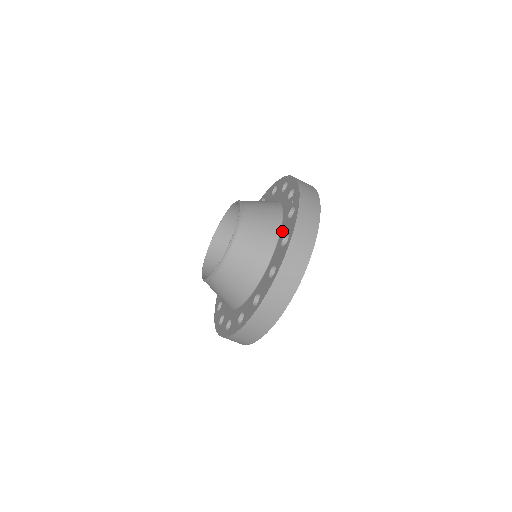
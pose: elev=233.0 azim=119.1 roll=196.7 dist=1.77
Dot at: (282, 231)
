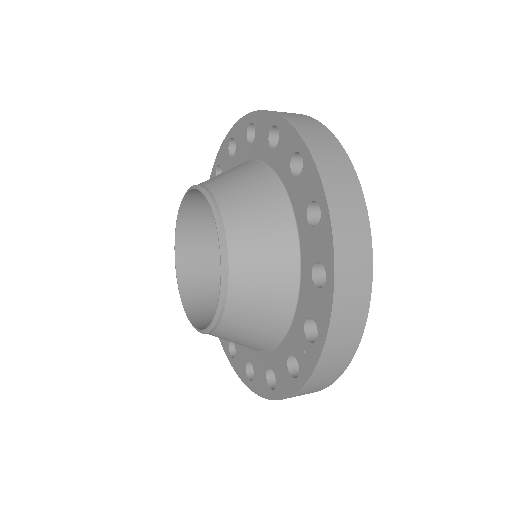
Dot at: (275, 356)
